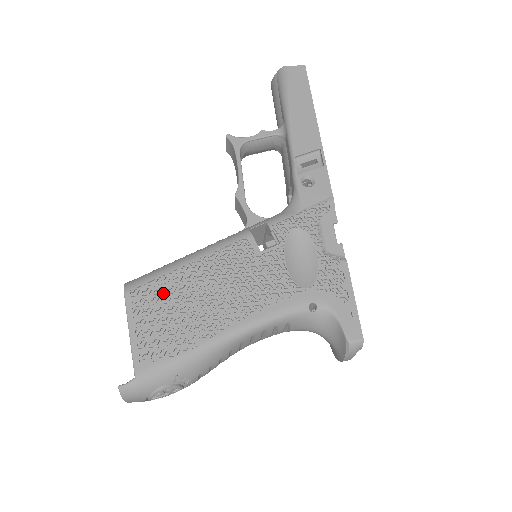
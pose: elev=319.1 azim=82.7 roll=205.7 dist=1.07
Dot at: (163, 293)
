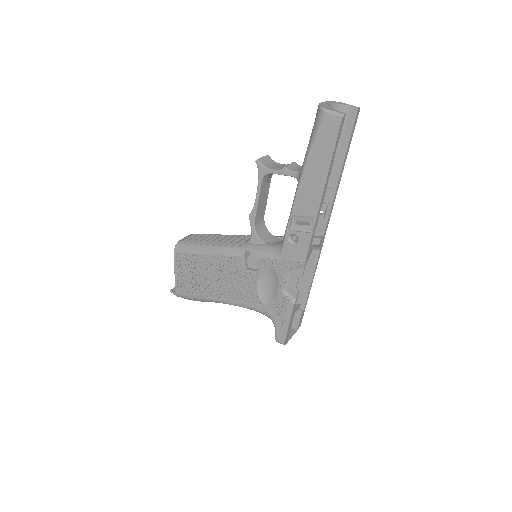
Dot at: (192, 262)
